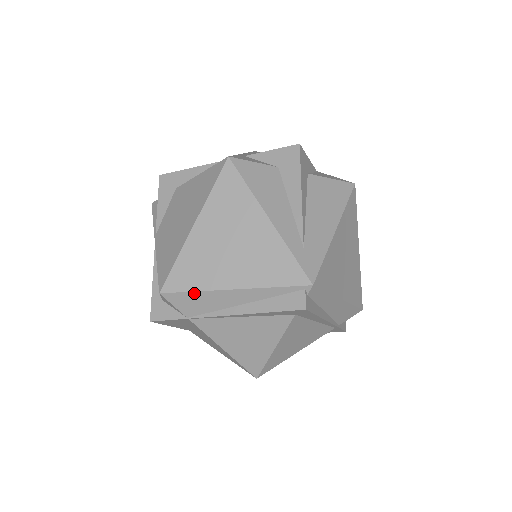
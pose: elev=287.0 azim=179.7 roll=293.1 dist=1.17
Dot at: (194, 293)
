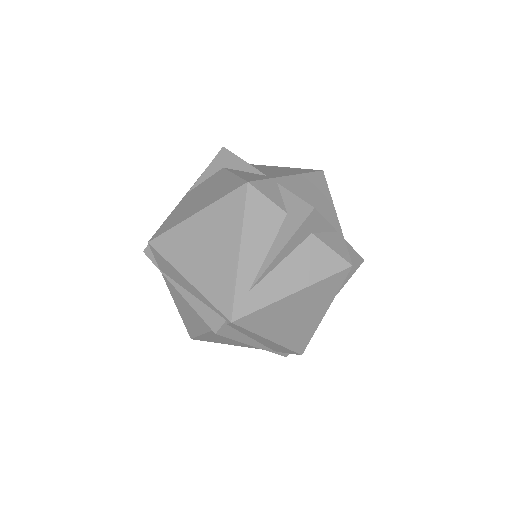
Dot at: (166, 260)
